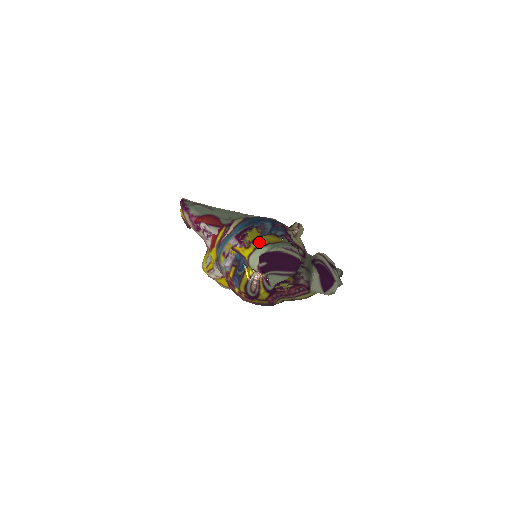
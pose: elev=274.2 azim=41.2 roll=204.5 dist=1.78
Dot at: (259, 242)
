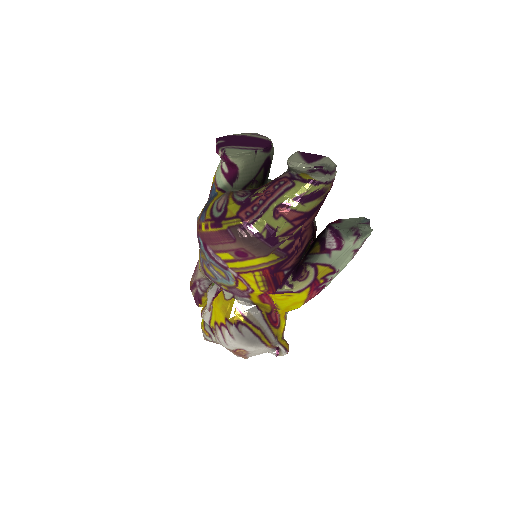
Dot at: occluded
